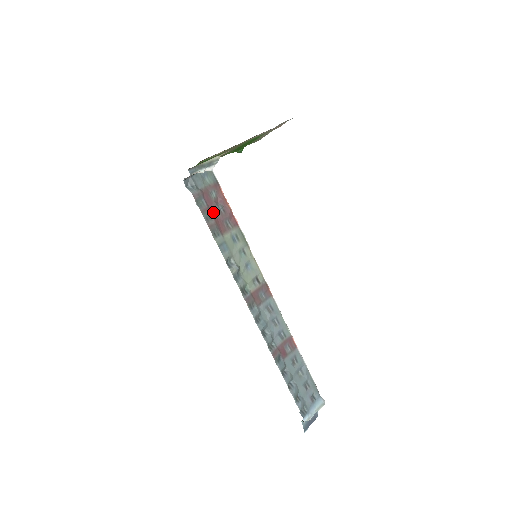
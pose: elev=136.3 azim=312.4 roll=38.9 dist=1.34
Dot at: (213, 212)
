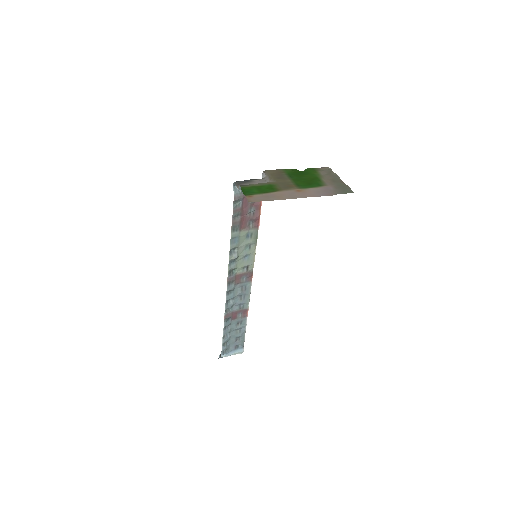
Dot at: (244, 212)
